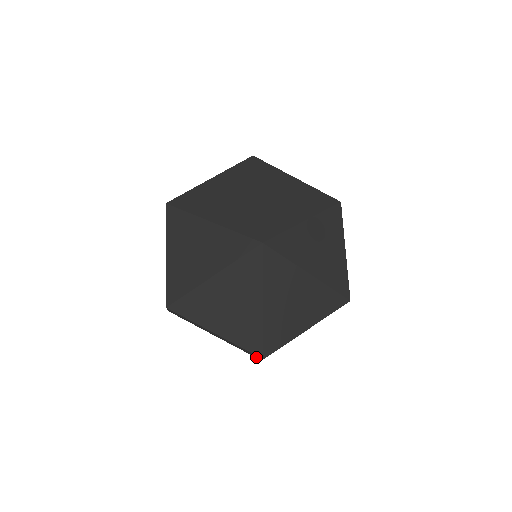
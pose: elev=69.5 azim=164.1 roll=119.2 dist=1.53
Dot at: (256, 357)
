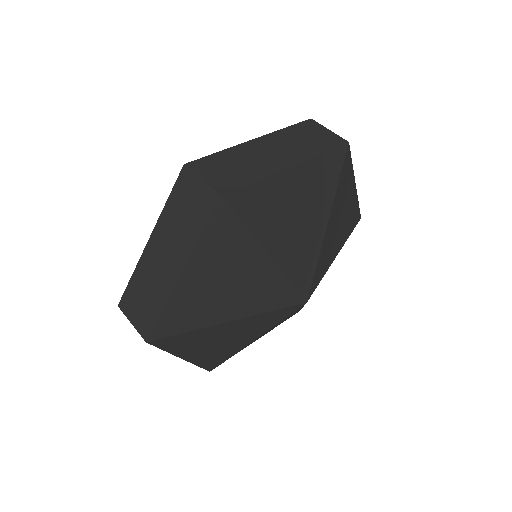
Dot at: occluded
